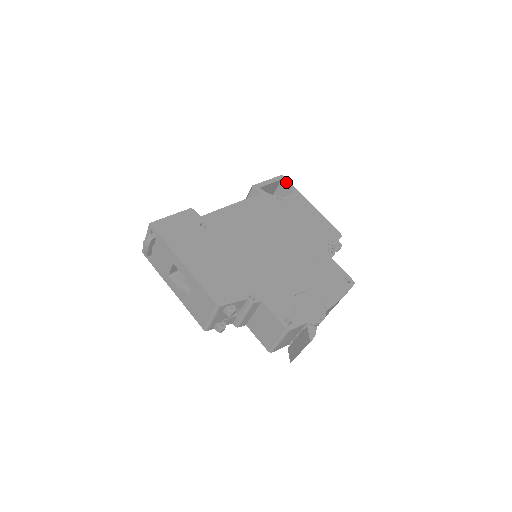
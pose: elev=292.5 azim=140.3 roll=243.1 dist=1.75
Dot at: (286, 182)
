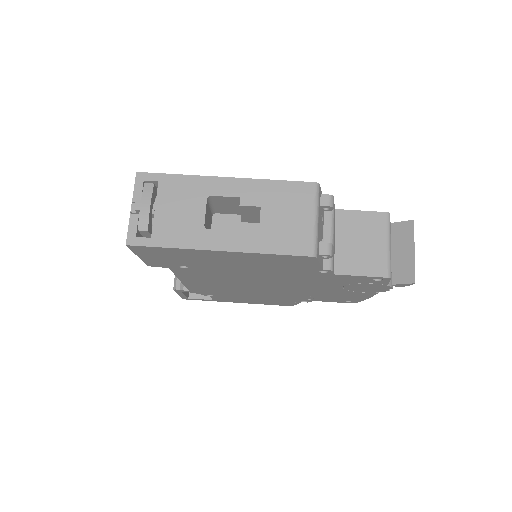
Dot at: occluded
